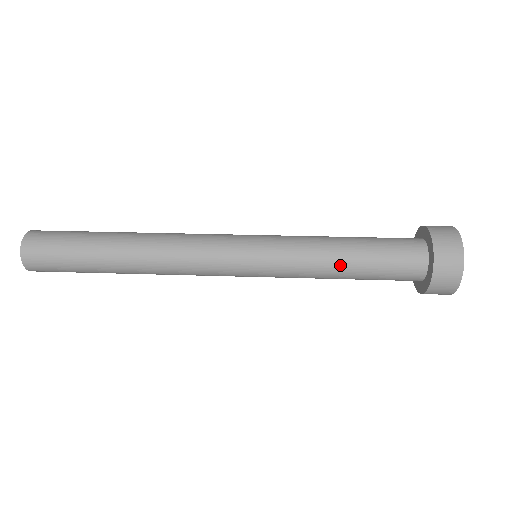
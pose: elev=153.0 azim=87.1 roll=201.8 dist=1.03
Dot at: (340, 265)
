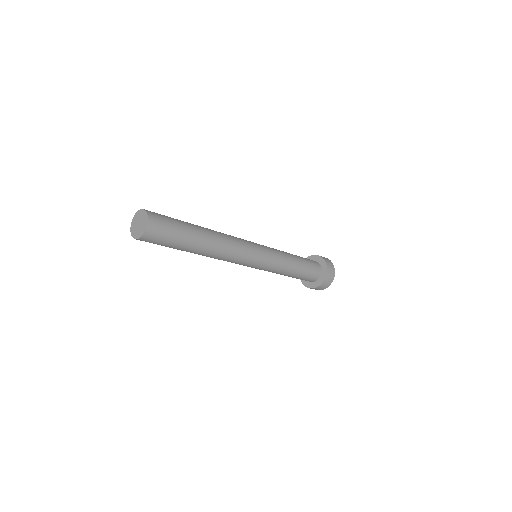
Dot at: (295, 263)
